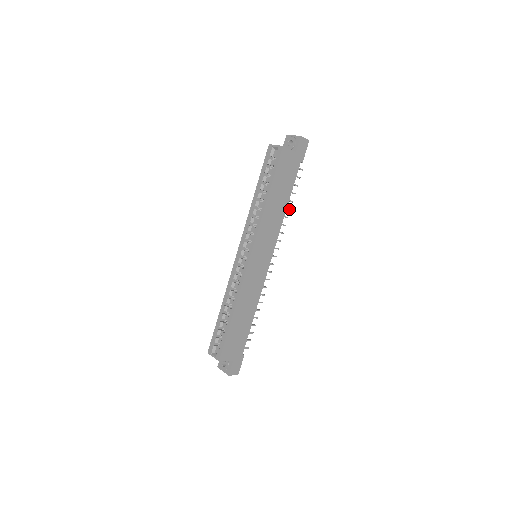
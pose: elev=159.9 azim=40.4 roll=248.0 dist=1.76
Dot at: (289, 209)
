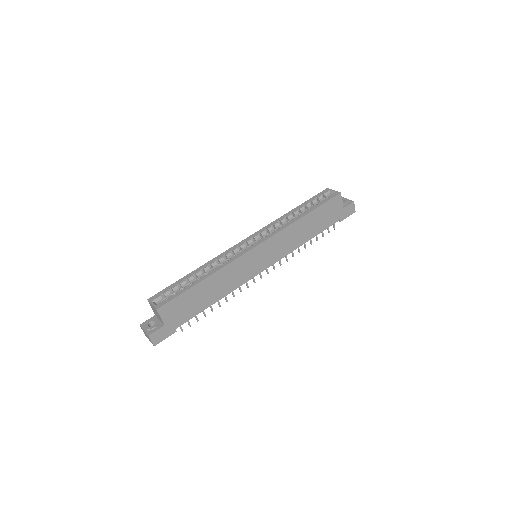
Dot at: occluded
